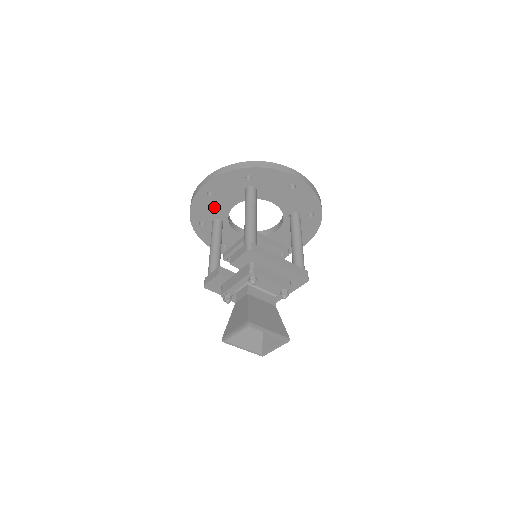
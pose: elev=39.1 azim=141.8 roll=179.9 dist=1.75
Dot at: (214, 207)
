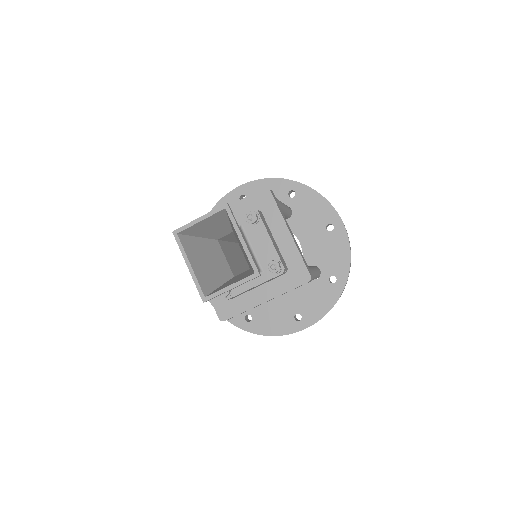
Dot at: occluded
